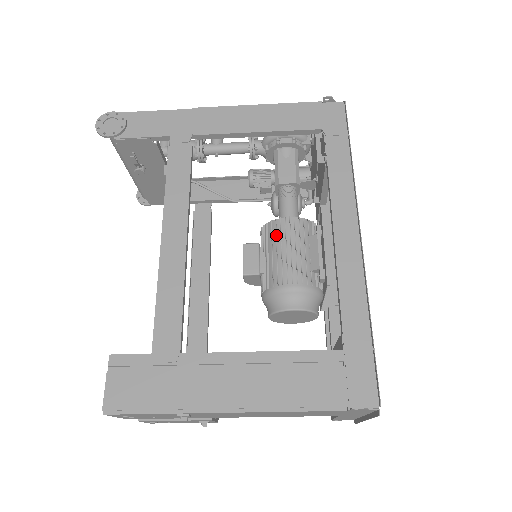
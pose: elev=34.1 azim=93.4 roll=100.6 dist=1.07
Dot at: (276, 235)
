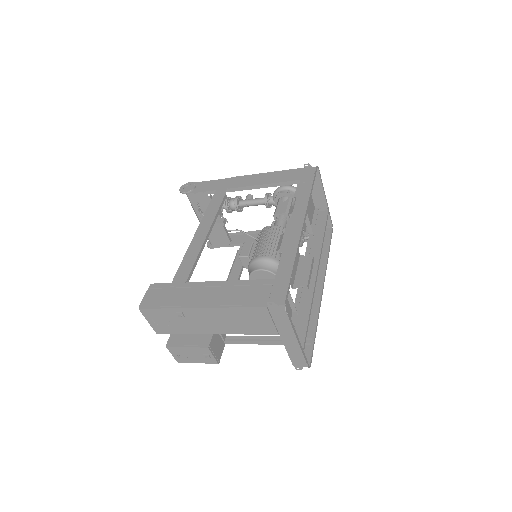
Dot at: (261, 235)
